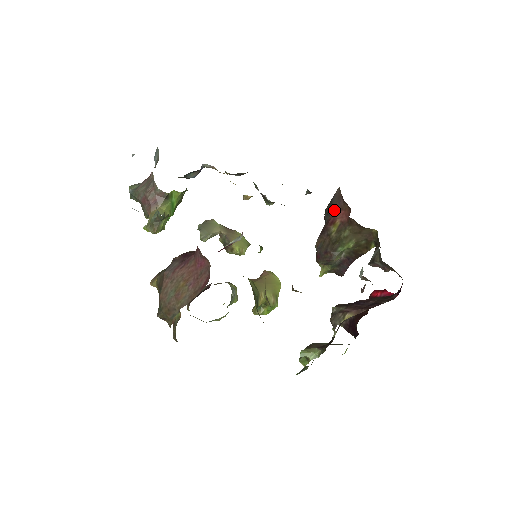
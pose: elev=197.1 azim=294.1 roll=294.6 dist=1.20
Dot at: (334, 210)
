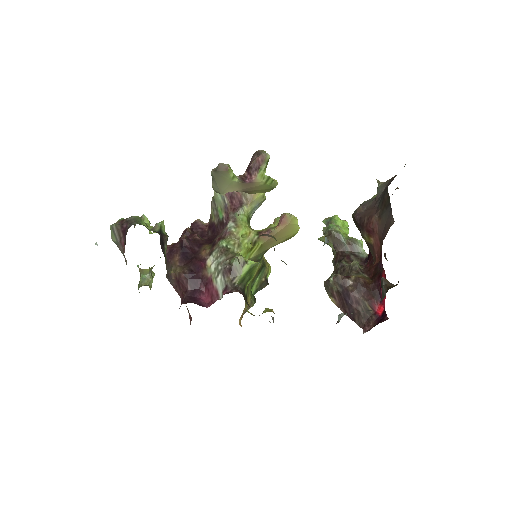
Dot at: (378, 224)
